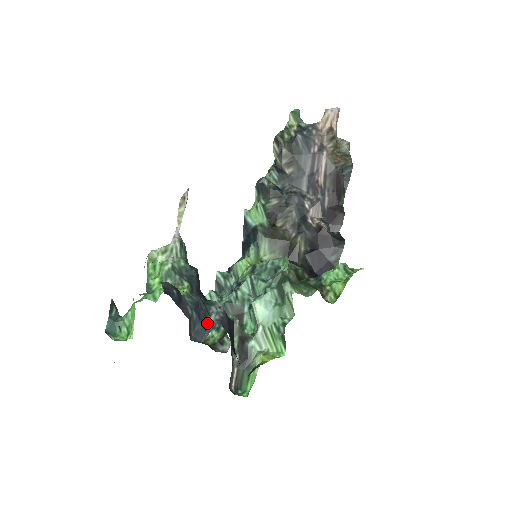
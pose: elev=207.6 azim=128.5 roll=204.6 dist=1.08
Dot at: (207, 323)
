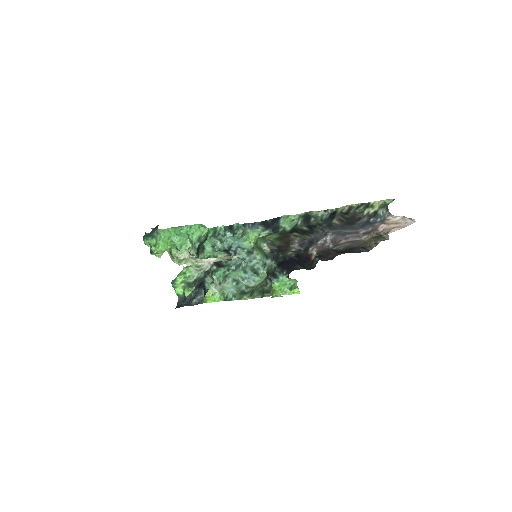
Dot at: (190, 304)
